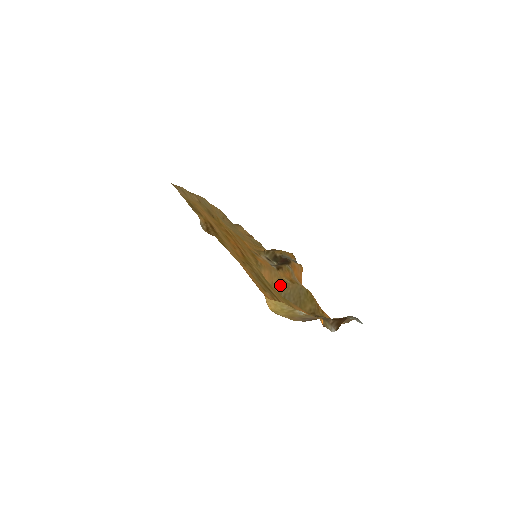
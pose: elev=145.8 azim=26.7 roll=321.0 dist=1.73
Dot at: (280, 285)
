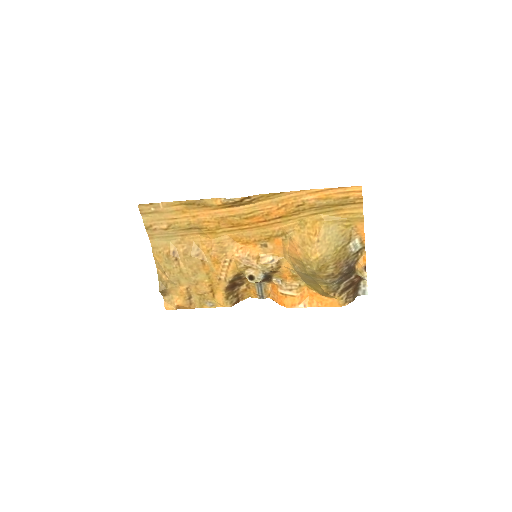
Dot at: (296, 267)
